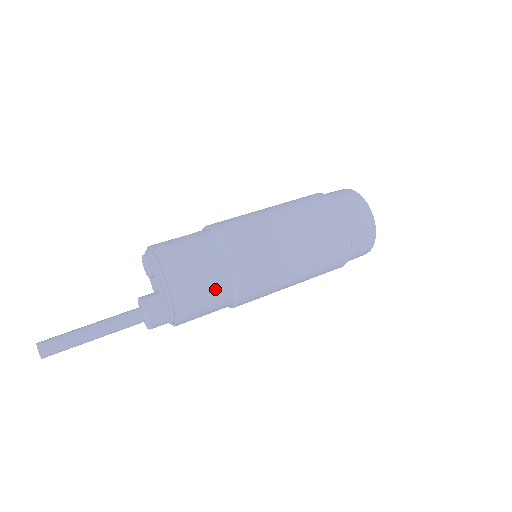
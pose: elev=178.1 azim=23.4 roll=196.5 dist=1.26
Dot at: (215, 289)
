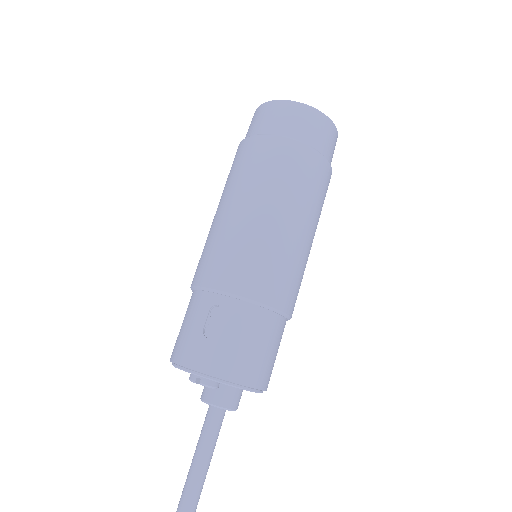
Dot at: (280, 341)
